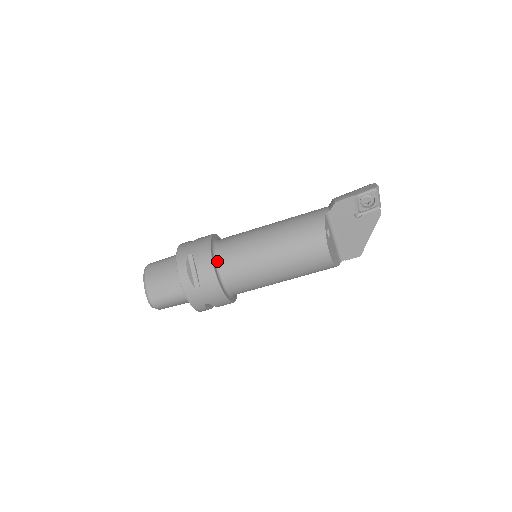
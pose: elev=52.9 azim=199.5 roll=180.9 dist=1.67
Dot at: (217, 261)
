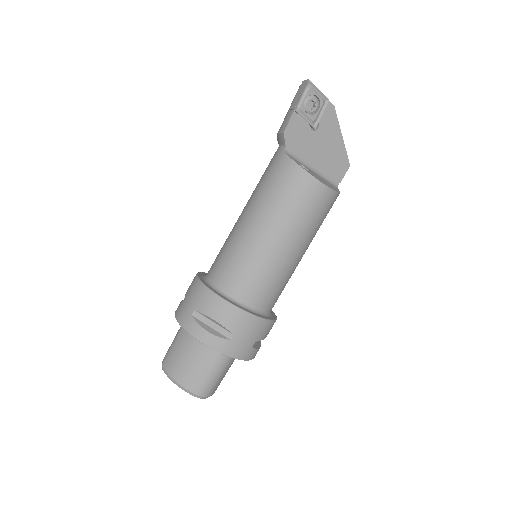
Dot at: (225, 294)
